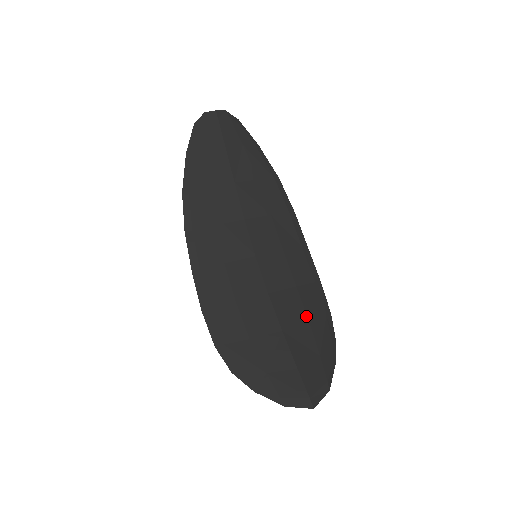
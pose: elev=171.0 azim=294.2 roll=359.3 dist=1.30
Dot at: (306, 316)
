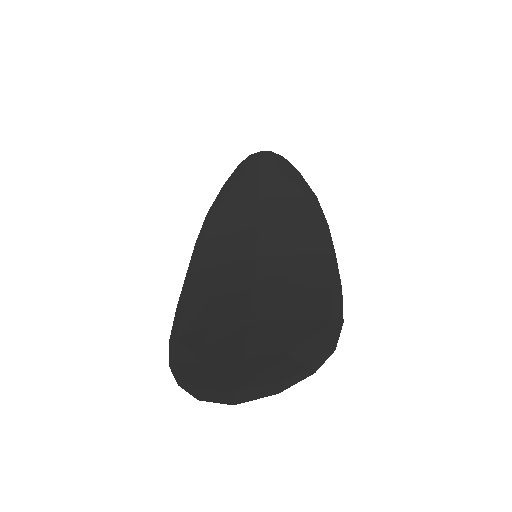
Dot at: (294, 314)
